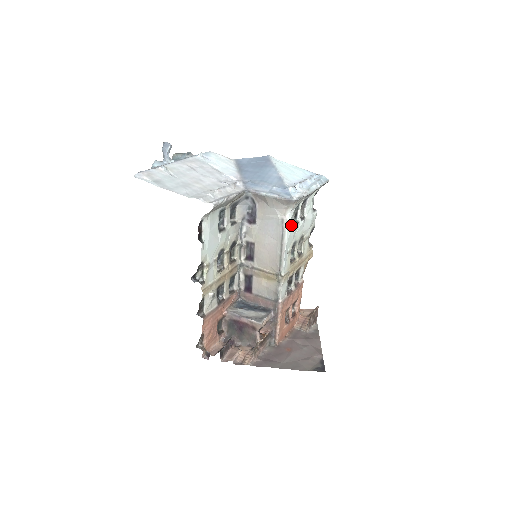
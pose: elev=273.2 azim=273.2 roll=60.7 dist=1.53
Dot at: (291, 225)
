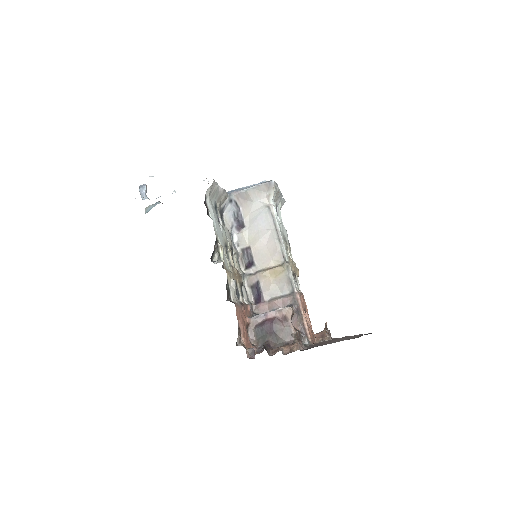
Dot at: occluded
